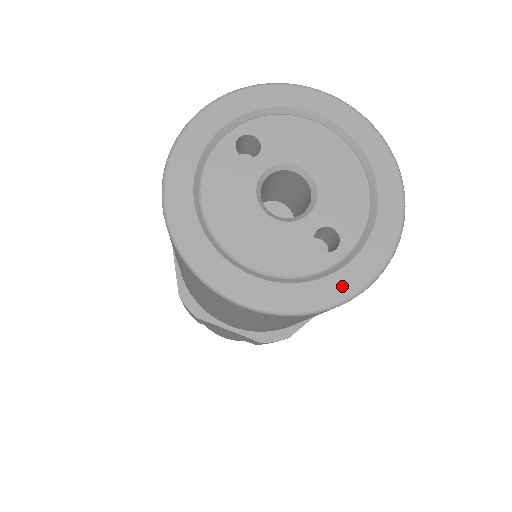
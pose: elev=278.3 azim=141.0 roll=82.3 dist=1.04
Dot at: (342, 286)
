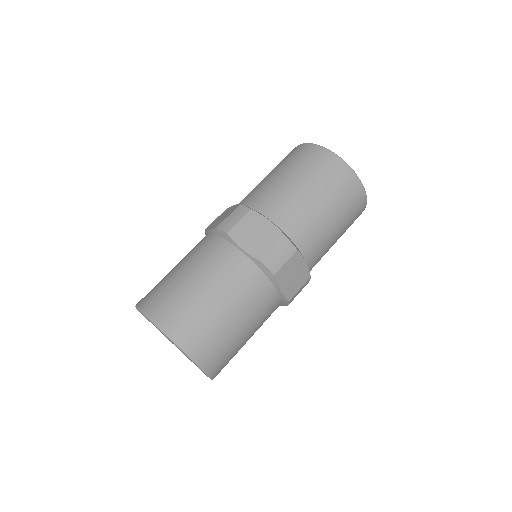
Dot at: occluded
